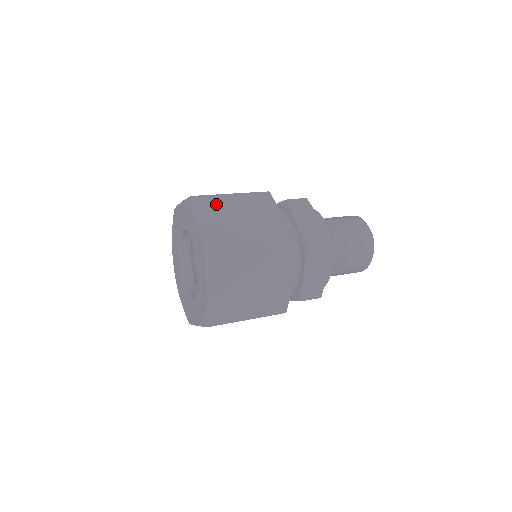
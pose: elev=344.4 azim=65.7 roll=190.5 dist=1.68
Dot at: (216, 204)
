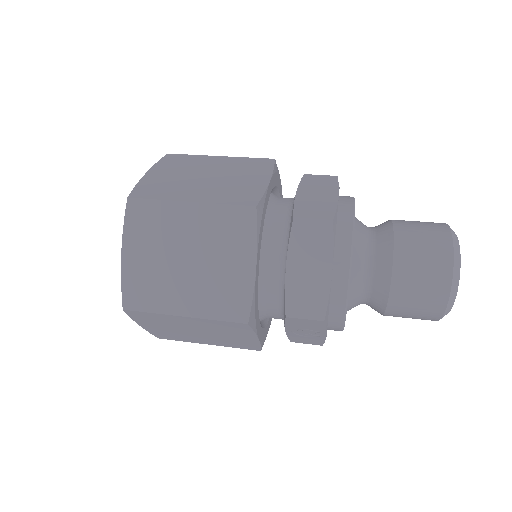
Dot at: (159, 219)
